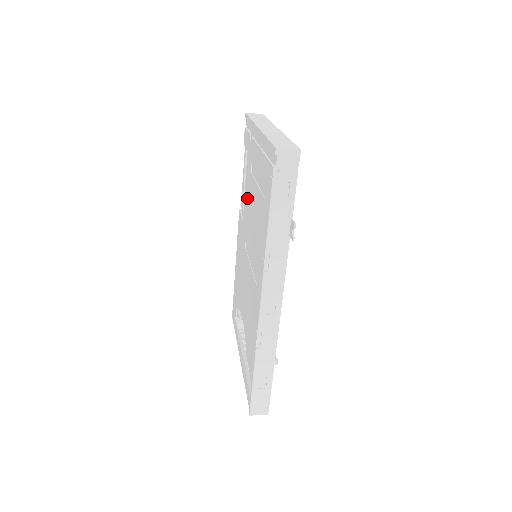
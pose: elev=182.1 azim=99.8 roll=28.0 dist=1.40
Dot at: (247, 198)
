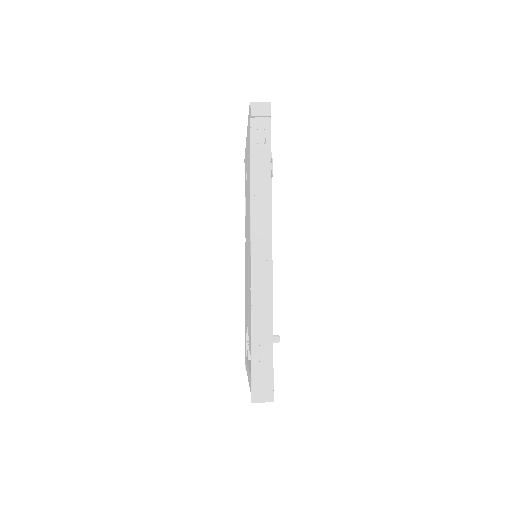
Dot at: occluded
